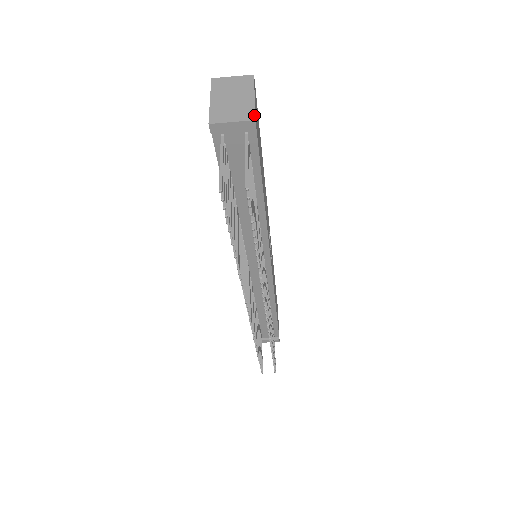
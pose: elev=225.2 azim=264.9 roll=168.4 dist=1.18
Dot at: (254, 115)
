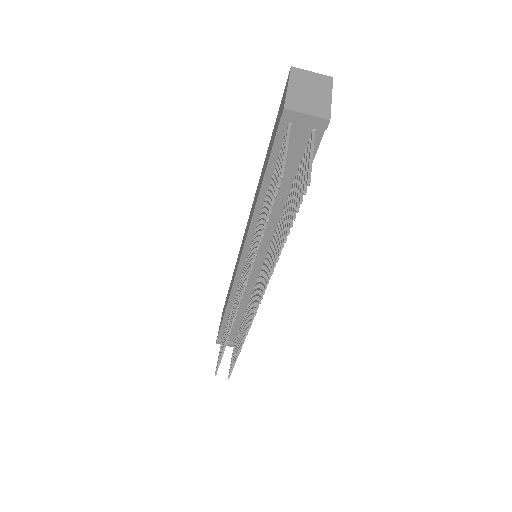
Dot at: (330, 115)
